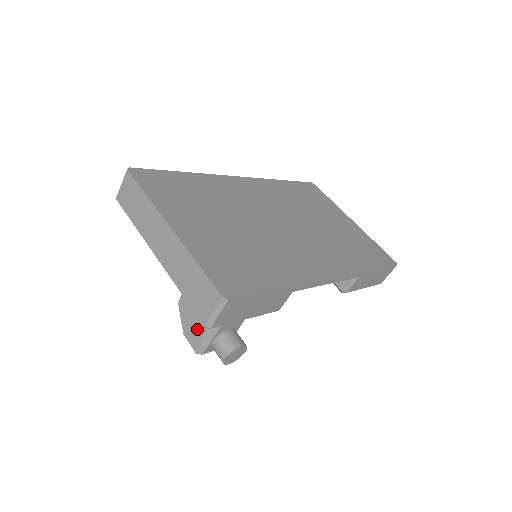
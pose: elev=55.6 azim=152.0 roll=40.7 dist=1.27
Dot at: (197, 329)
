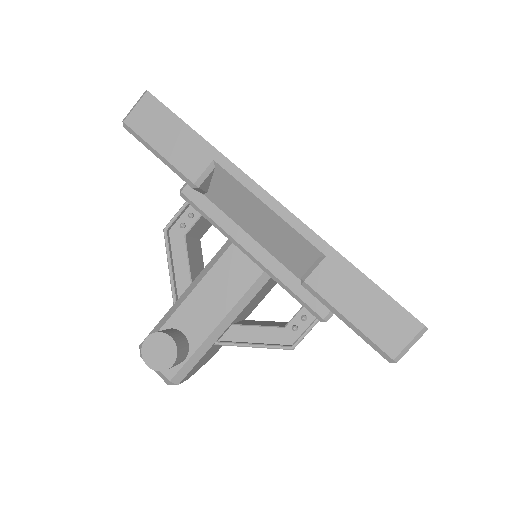
Dot at: occluded
